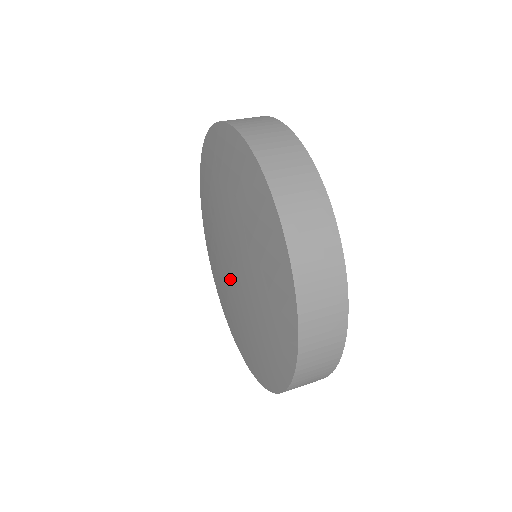
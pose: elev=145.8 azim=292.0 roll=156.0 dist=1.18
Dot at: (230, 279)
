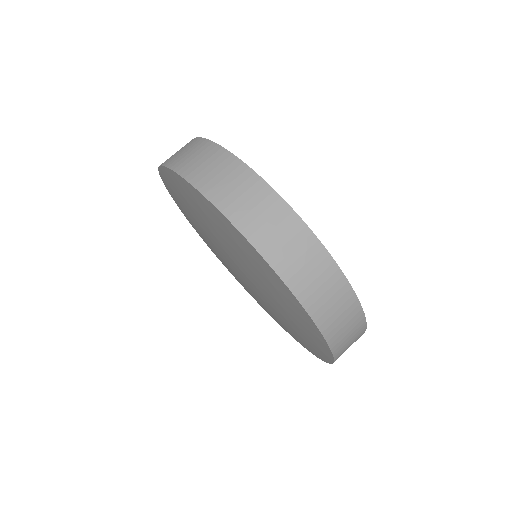
Dot at: occluded
